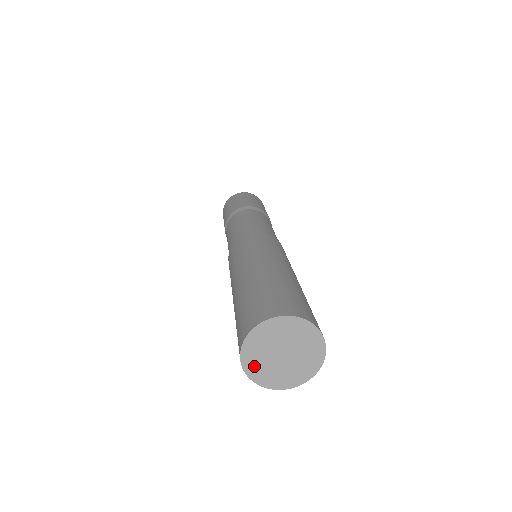
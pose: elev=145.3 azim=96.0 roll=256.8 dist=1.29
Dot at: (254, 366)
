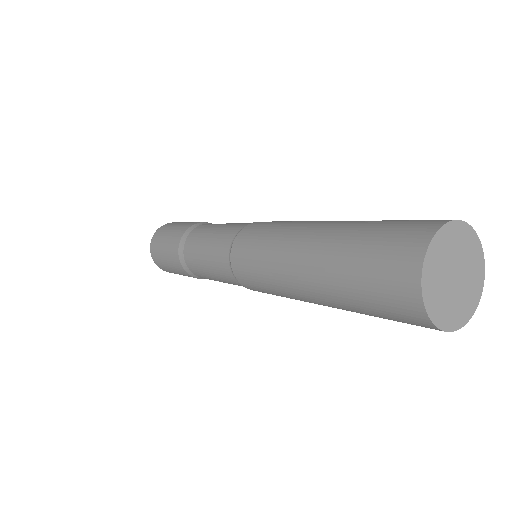
Dot at: (445, 316)
